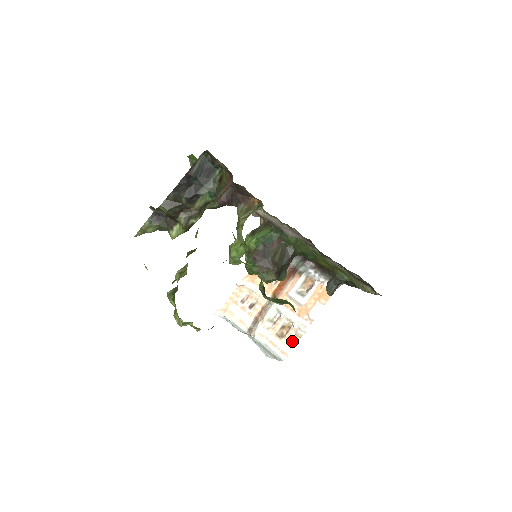
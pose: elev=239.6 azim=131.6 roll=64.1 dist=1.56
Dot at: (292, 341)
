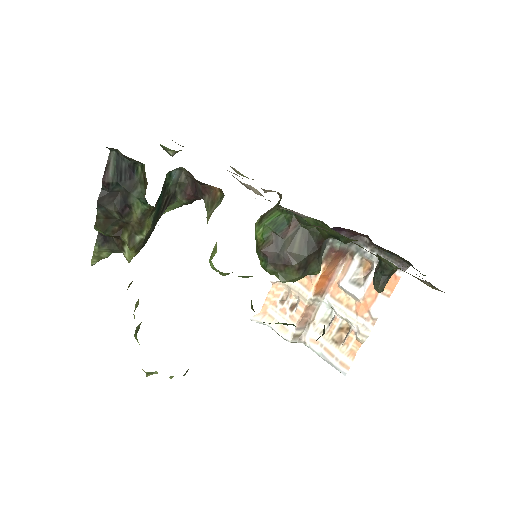
Dot at: (353, 348)
